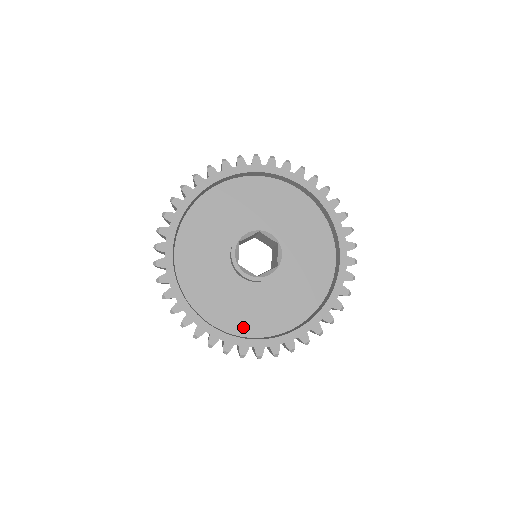
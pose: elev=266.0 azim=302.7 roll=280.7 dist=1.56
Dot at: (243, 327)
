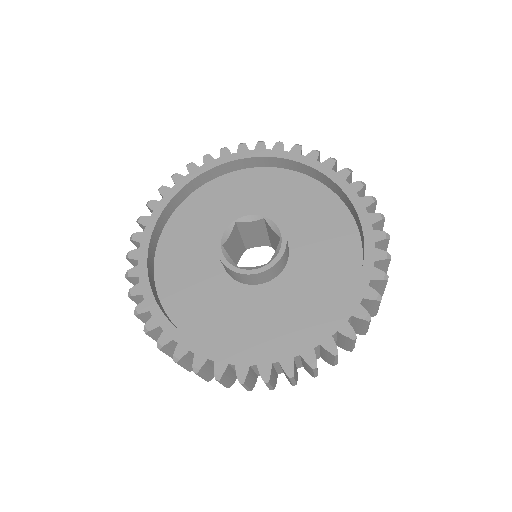
Dot at: (200, 330)
